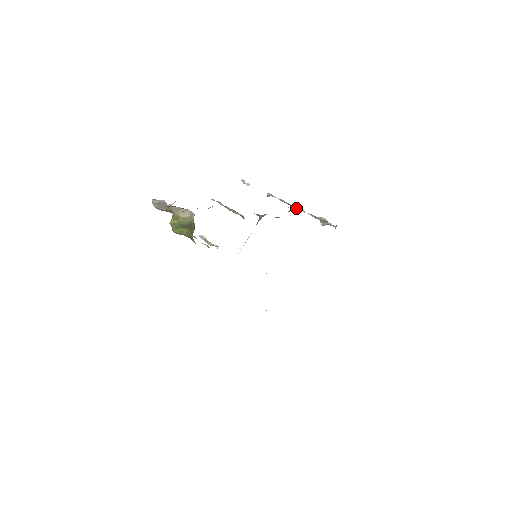
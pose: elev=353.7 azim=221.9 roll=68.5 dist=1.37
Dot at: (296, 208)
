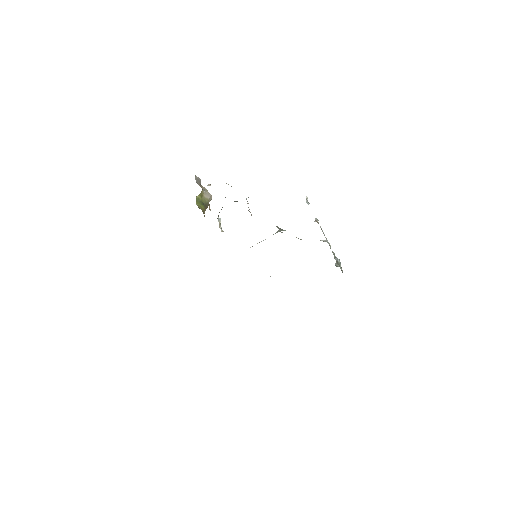
Dot at: (327, 241)
